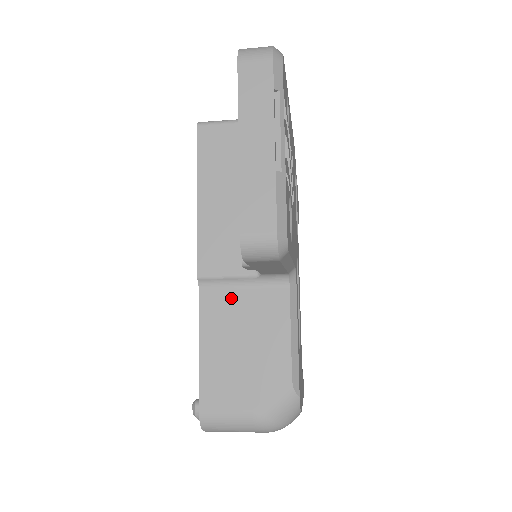
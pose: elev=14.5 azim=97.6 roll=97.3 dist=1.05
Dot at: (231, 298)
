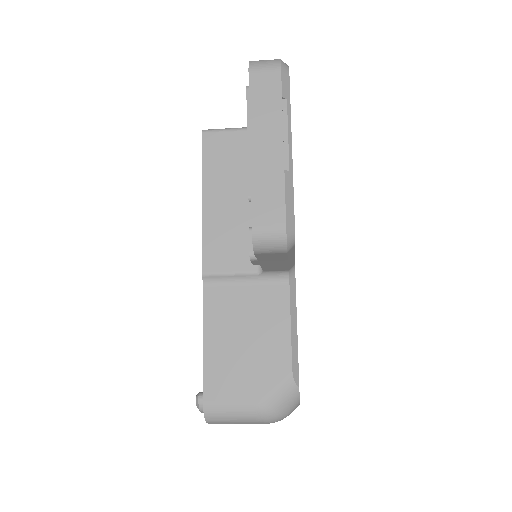
Dot at: (234, 294)
